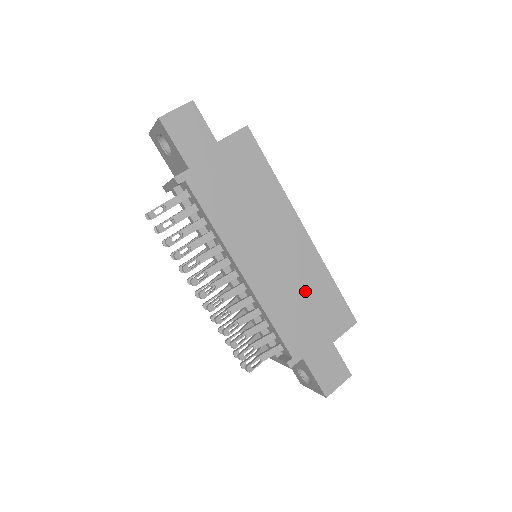
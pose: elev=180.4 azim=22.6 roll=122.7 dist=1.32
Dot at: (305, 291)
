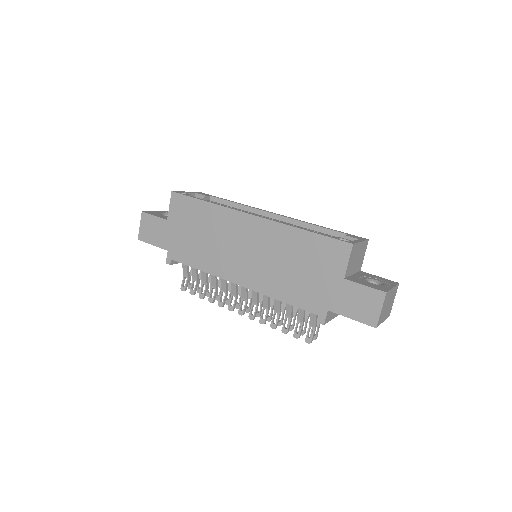
Dot at: (288, 258)
